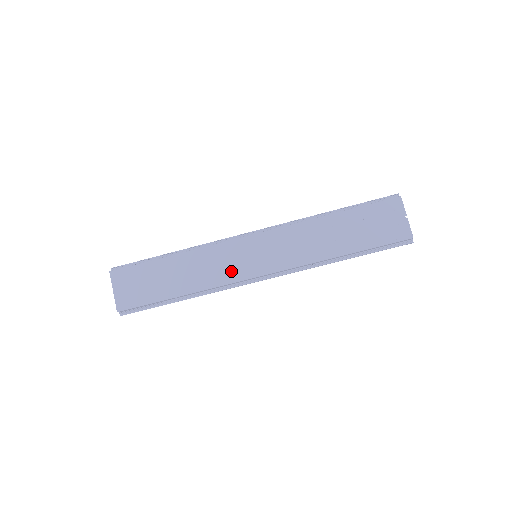
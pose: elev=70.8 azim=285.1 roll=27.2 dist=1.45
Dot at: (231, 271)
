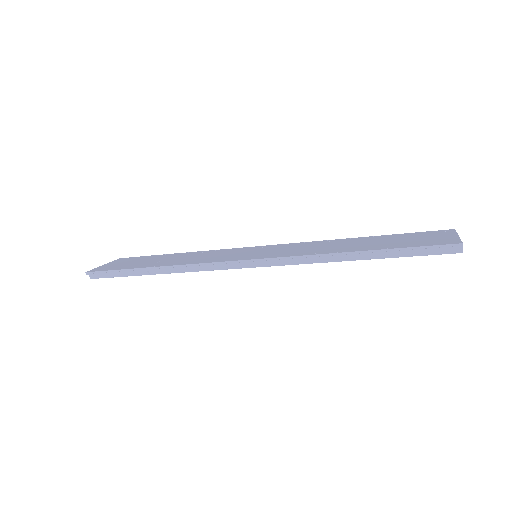
Dot at: occluded
